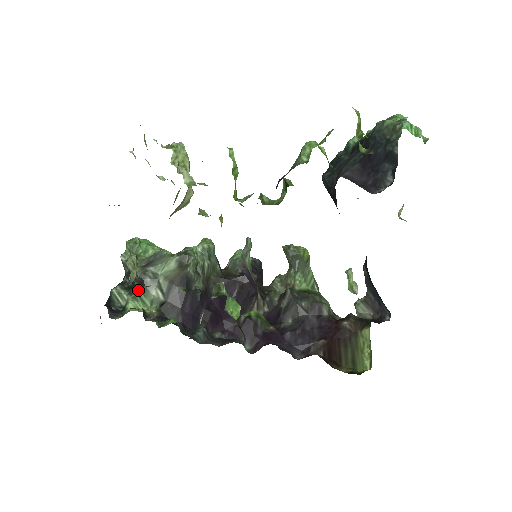
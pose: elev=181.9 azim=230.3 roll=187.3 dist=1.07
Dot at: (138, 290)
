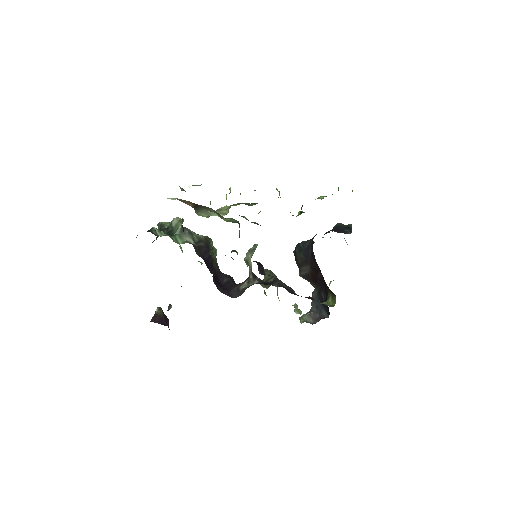
Dot at: (175, 234)
